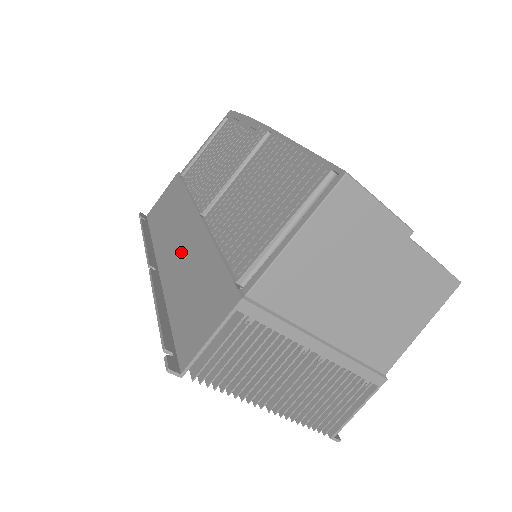
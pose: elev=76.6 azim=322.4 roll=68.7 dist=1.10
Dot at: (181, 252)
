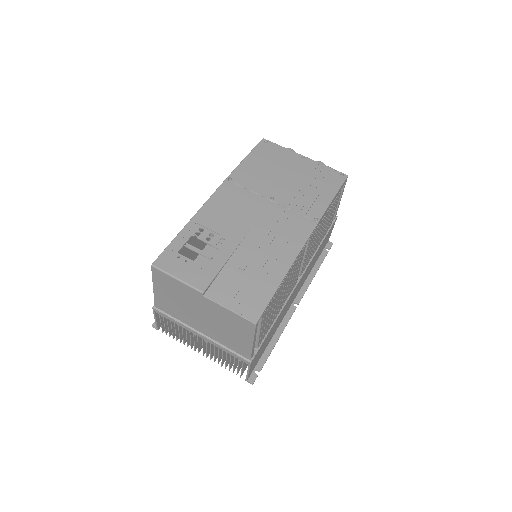
Dot at: occluded
